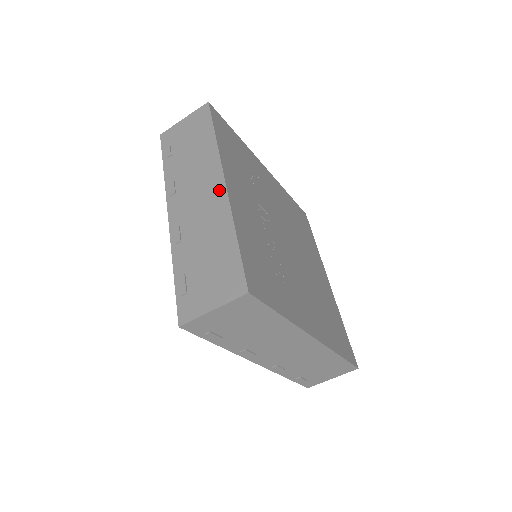
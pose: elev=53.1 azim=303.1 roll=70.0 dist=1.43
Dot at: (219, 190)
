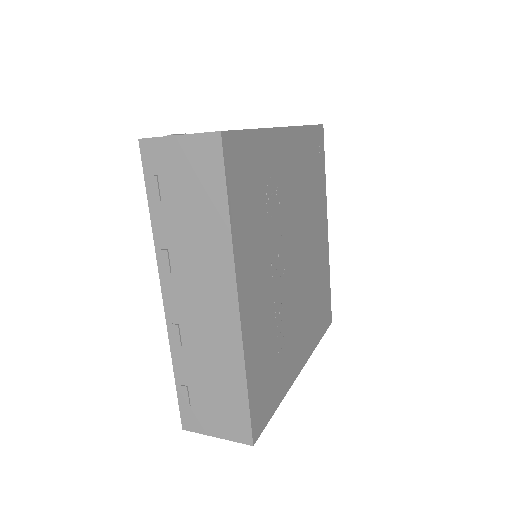
Dot at: (230, 313)
